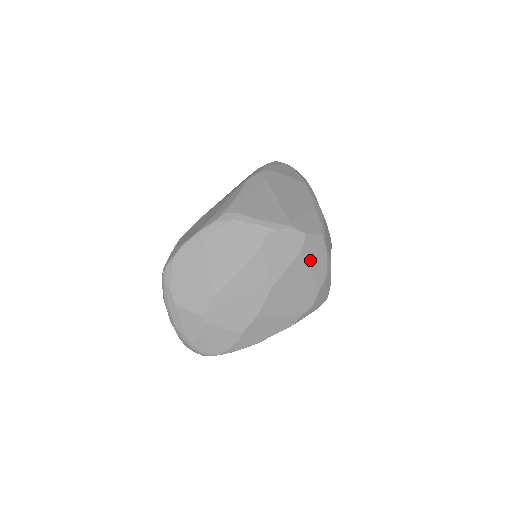
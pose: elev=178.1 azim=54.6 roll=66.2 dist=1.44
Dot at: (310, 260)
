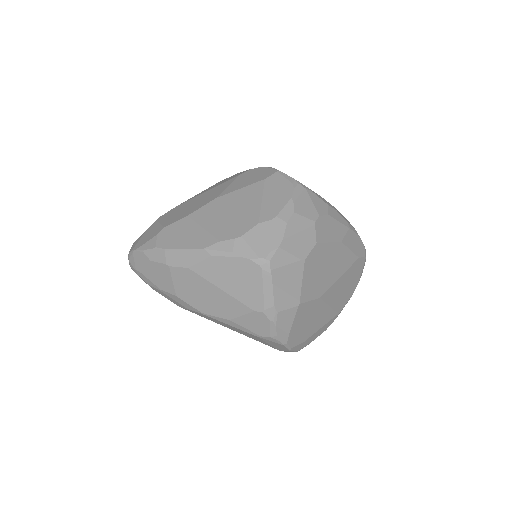
Dot at: (268, 192)
